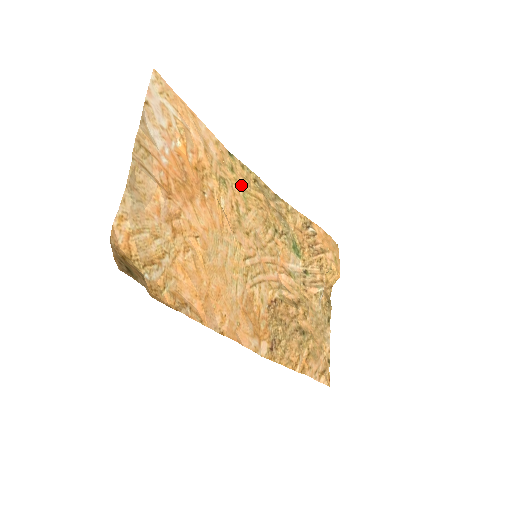
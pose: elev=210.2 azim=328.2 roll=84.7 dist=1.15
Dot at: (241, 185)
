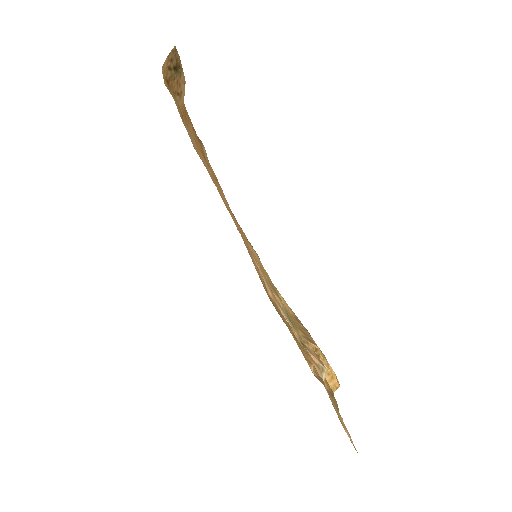
Dot at: (240, 227)
